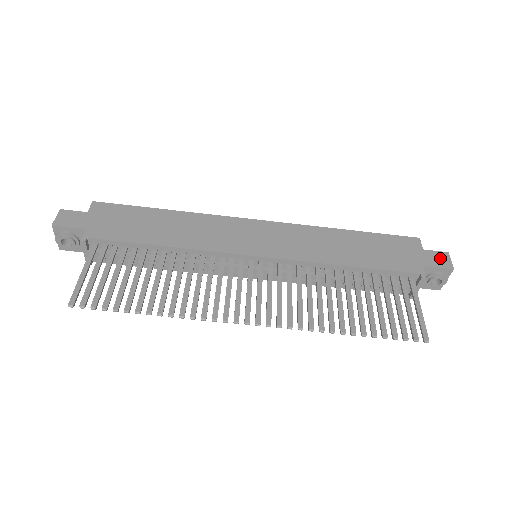
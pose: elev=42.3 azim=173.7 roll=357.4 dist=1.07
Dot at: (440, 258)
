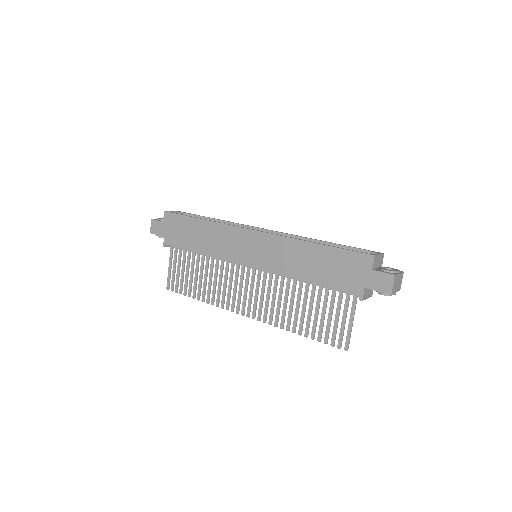
Dot at: (384, 281)
